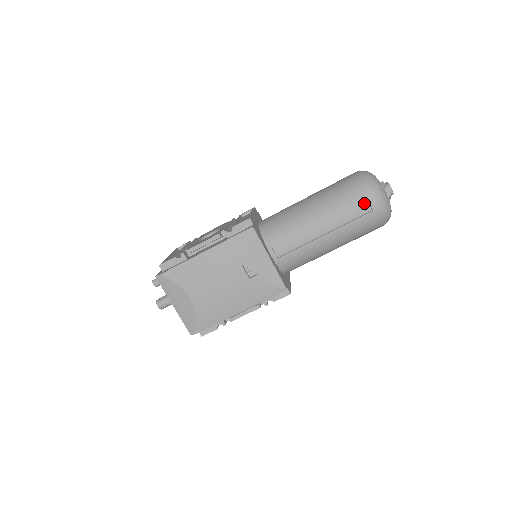
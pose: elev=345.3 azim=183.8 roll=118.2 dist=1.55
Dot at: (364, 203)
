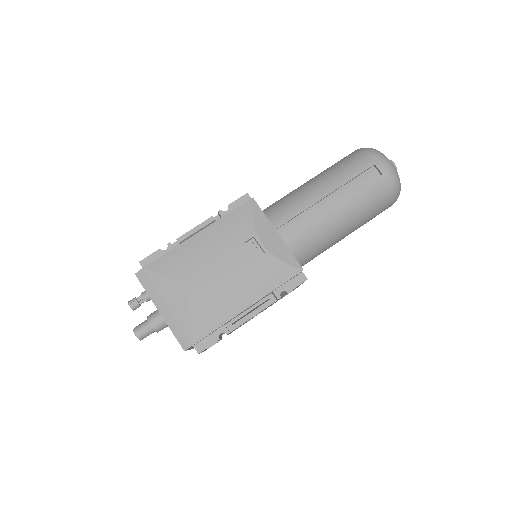
Dot at: (371, 169)
